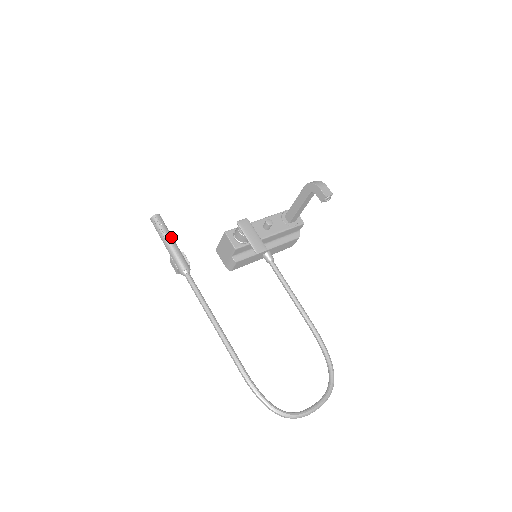
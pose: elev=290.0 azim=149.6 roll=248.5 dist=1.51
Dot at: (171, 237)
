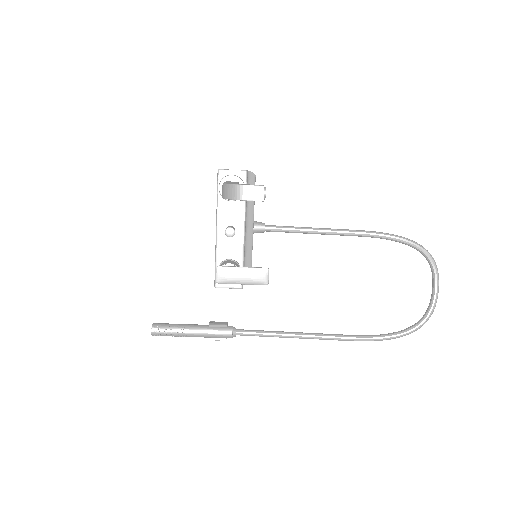
Dot at: (187, 330)
